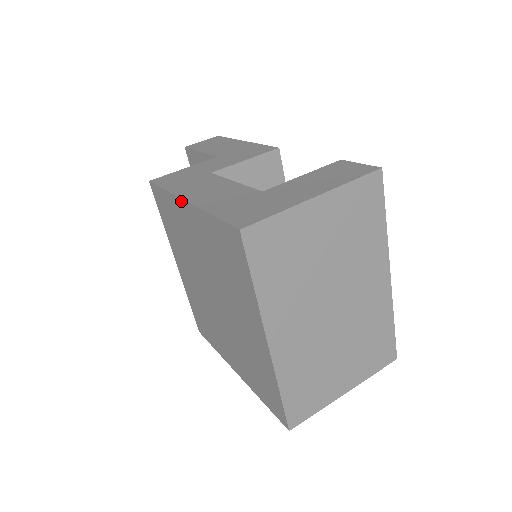
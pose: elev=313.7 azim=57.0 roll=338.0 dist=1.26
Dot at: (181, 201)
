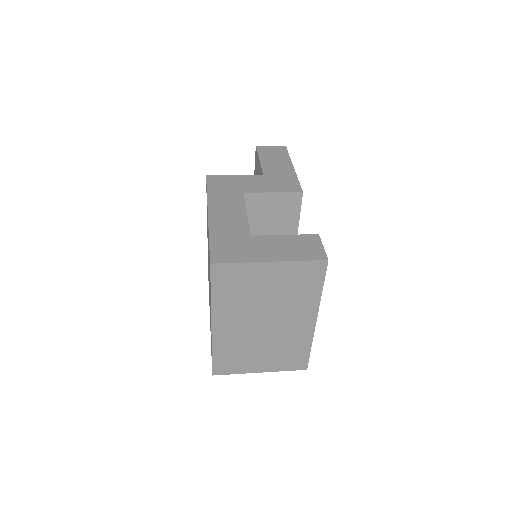
Dot at: (208, 211)
